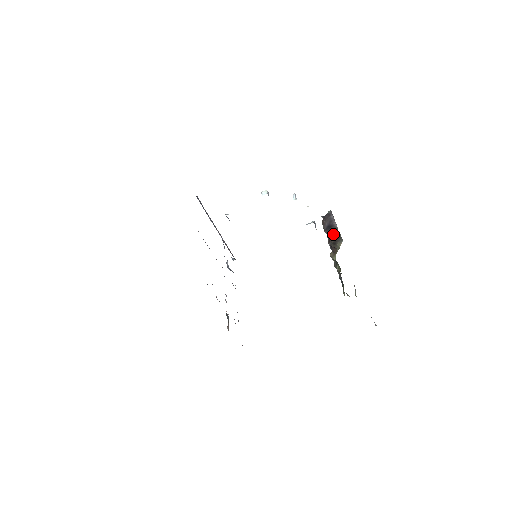
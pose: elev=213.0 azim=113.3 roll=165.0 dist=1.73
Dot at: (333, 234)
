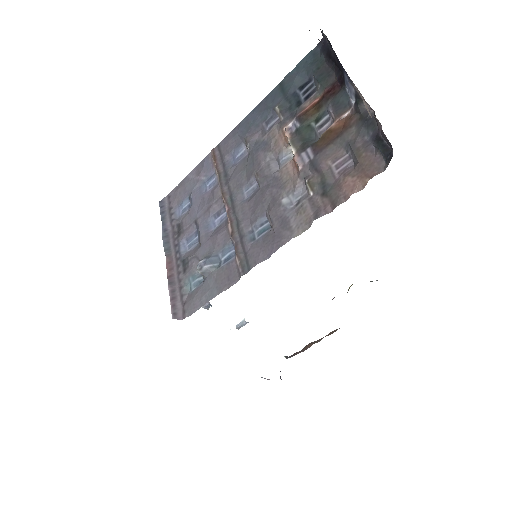
Dot at: occluded
